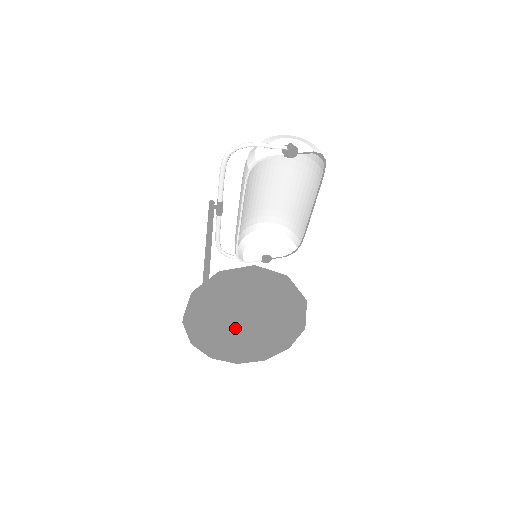
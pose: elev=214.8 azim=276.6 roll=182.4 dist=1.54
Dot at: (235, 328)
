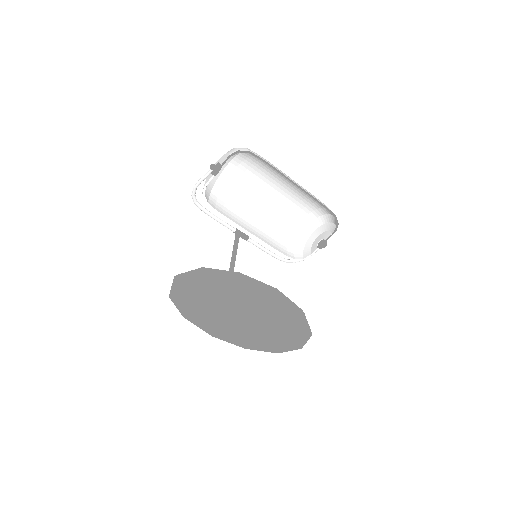
Dot at: (242, 322)
